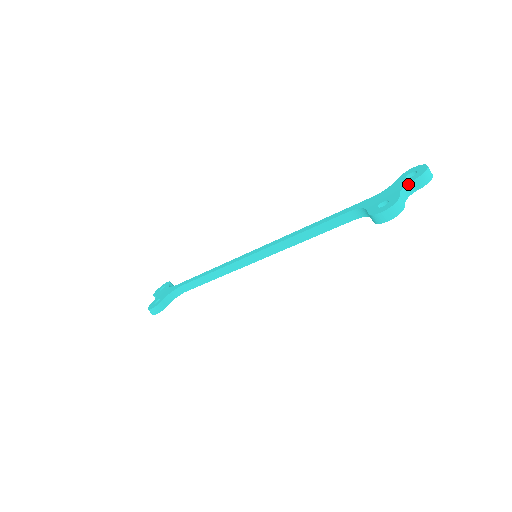
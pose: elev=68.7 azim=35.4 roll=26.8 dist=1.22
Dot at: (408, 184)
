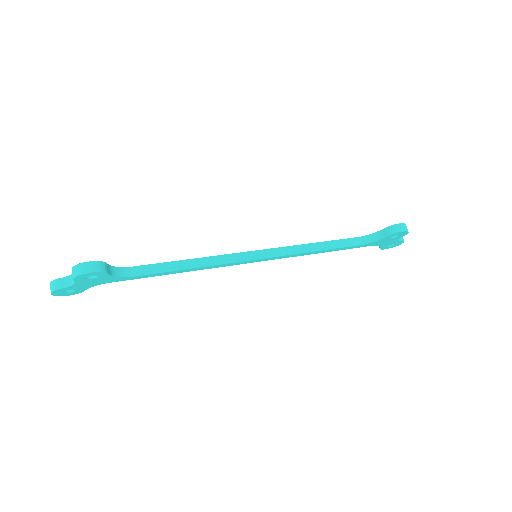
Dot at: occluded
